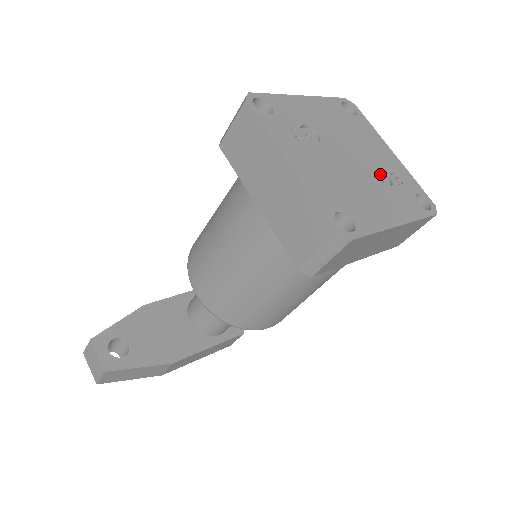
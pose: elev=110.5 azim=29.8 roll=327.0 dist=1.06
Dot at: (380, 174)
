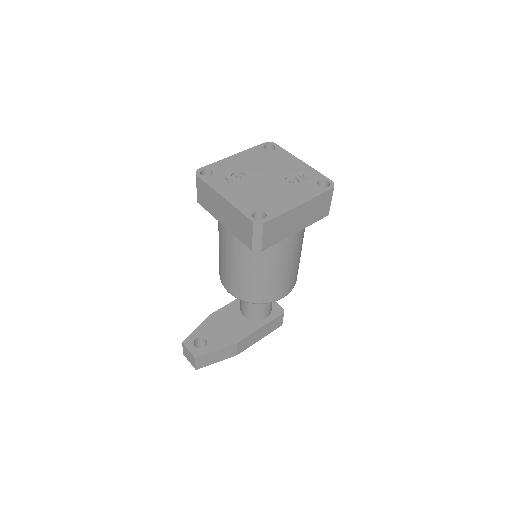
Dot at: (291, 179)
